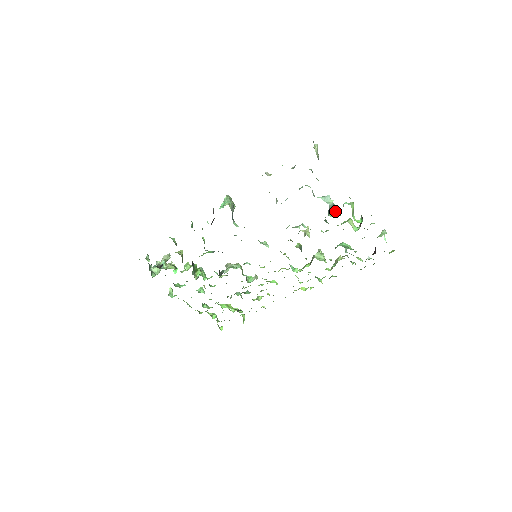
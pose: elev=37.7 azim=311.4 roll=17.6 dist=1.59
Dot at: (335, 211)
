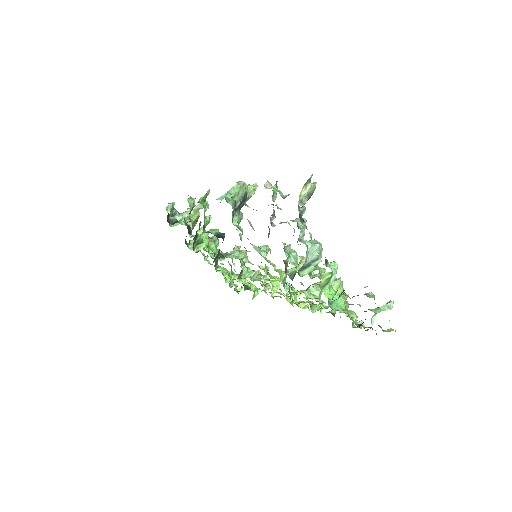
Dot at: (313, 269)
